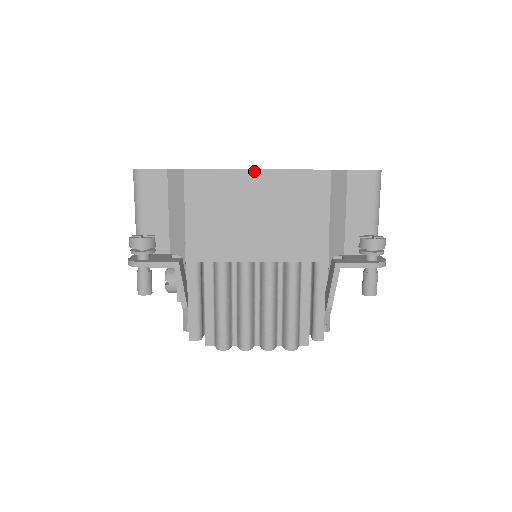
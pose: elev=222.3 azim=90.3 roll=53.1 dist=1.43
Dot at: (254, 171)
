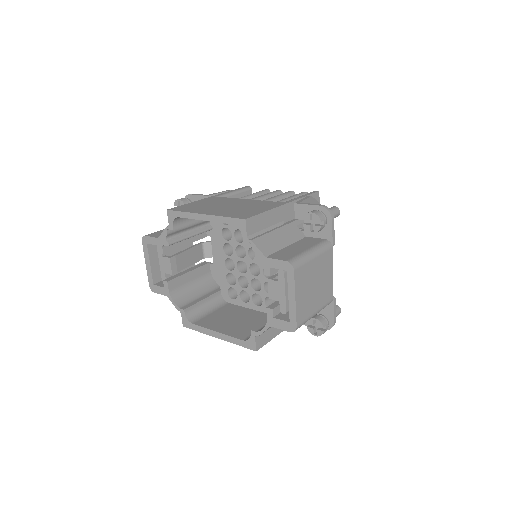
Dot at: (216, 337)
